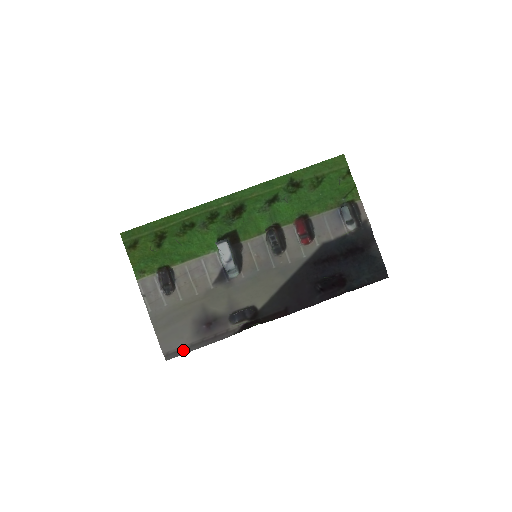
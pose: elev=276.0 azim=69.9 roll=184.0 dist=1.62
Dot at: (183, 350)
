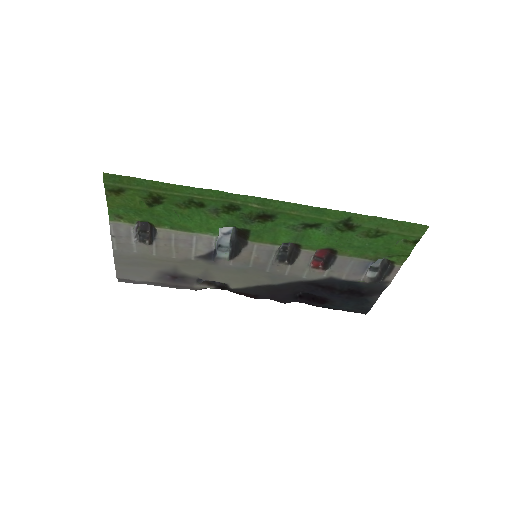
Dot at: (139, 282)
